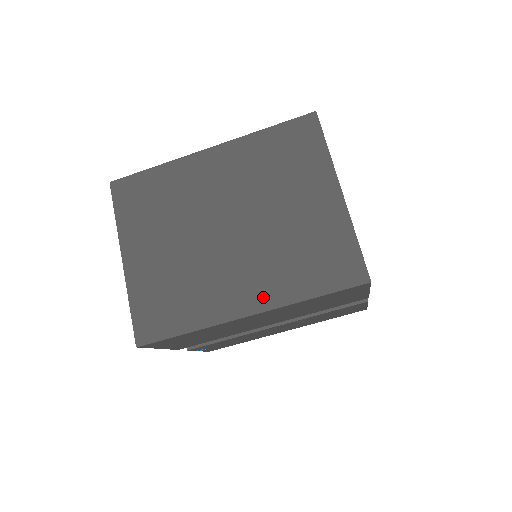
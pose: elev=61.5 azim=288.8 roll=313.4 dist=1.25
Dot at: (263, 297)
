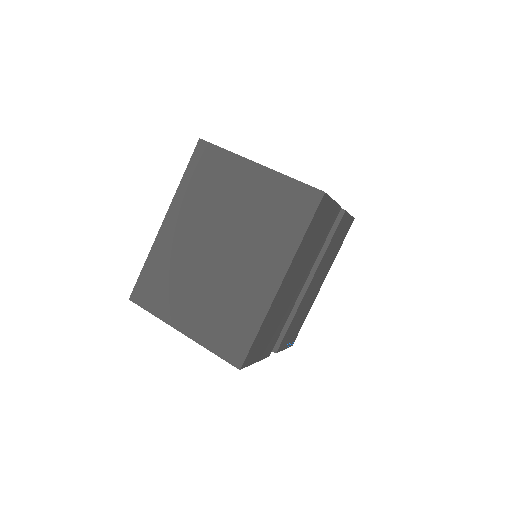
Dot at: (278, 265)
